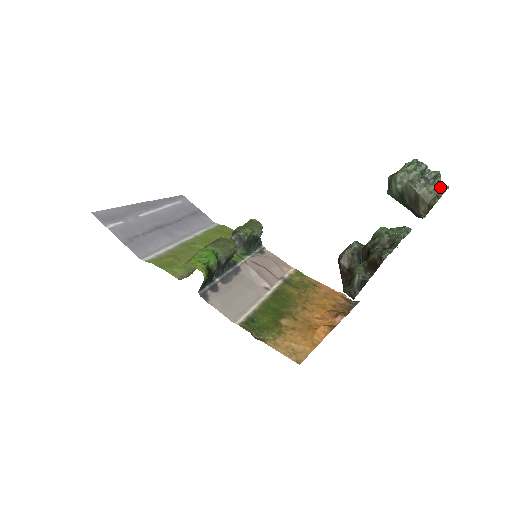
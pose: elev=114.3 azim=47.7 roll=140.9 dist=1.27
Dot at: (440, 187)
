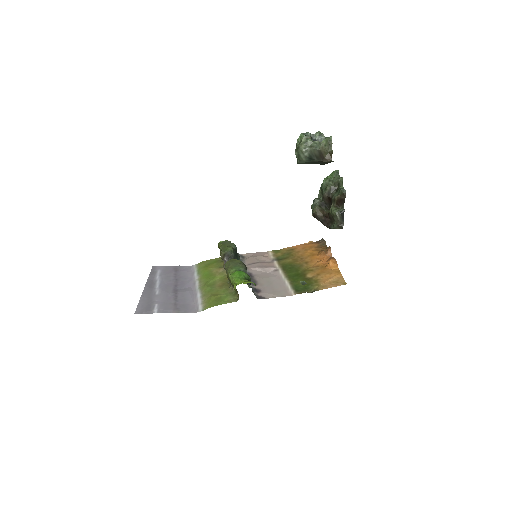
Dot at: (328, 139)
